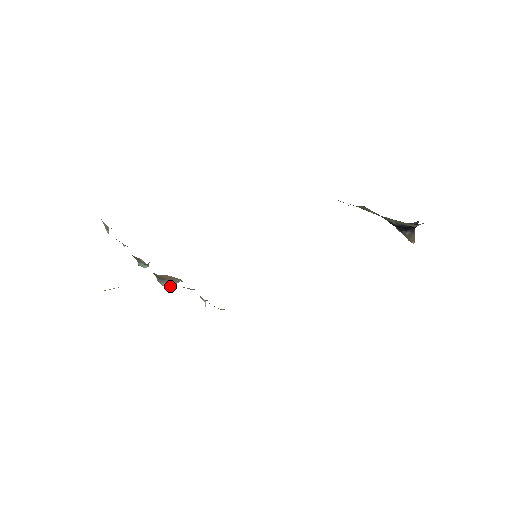
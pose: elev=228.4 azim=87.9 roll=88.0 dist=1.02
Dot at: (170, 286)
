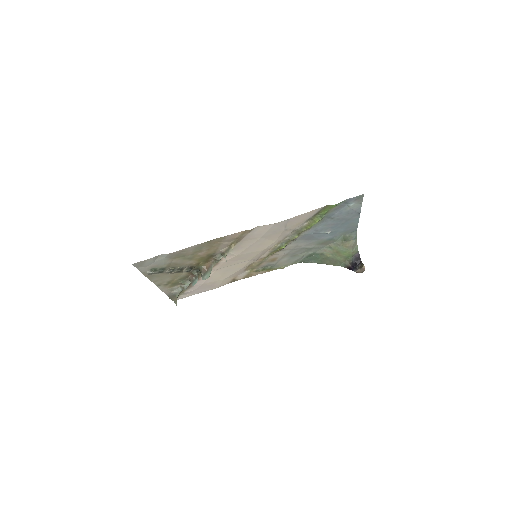
Dot at: (209, 274)
